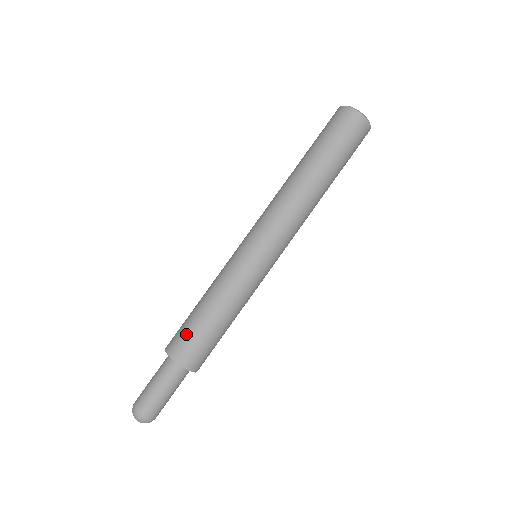
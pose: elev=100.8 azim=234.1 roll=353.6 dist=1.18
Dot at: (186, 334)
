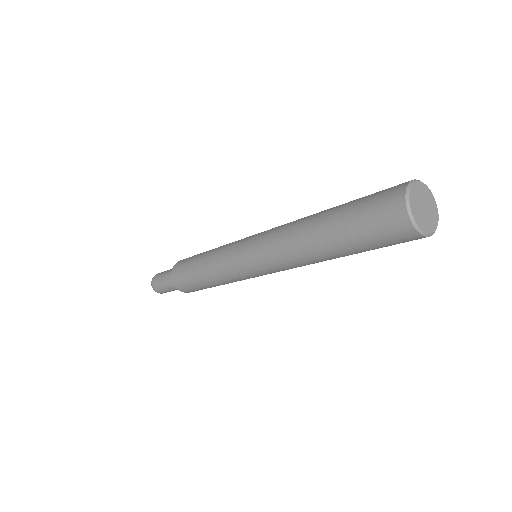
Dot at: (184, 265)
